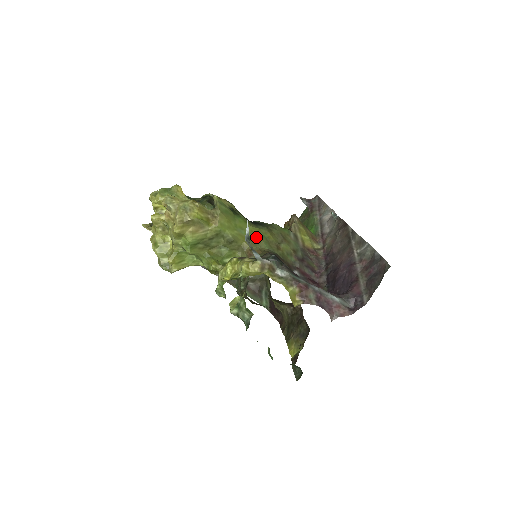
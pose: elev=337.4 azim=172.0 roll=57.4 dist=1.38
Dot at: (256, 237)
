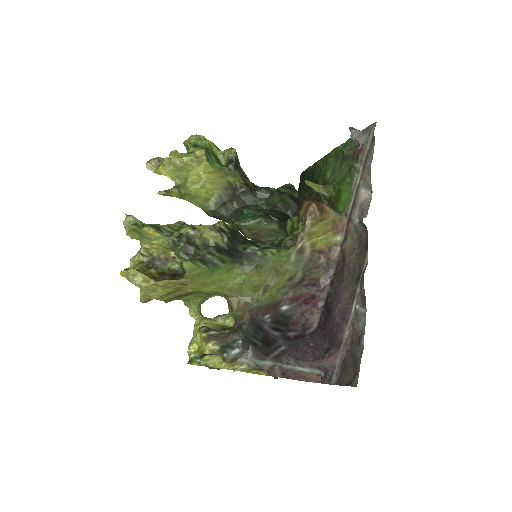
Dot at: (238, 286)
